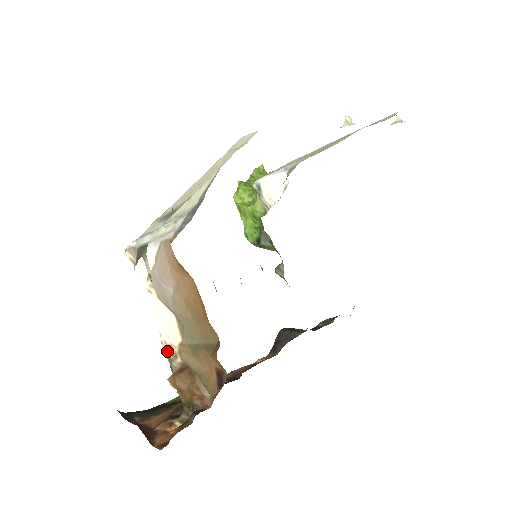
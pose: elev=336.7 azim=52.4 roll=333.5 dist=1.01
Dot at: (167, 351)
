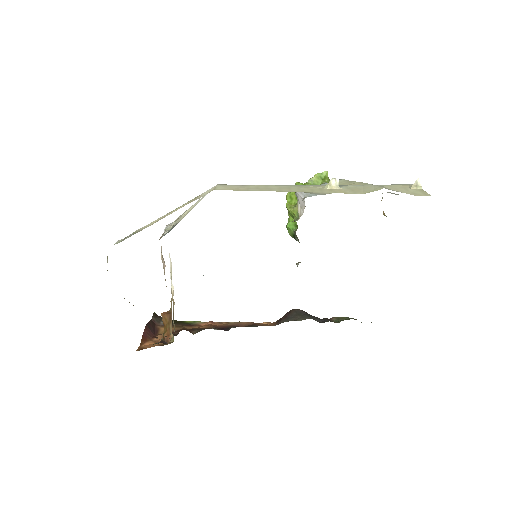
Dot at: (172, 296)
